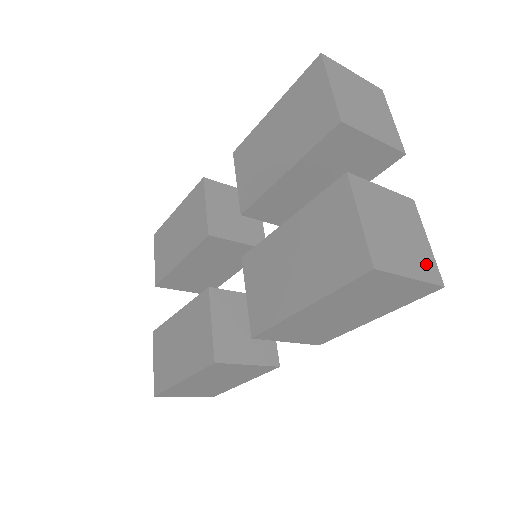
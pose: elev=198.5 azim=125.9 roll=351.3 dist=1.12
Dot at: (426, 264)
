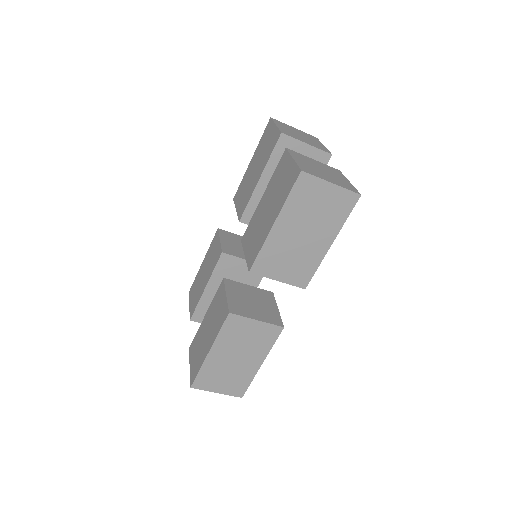
Dot at: (346, 185)
